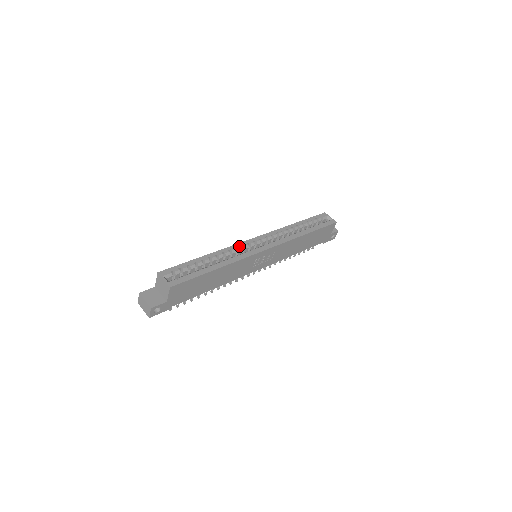
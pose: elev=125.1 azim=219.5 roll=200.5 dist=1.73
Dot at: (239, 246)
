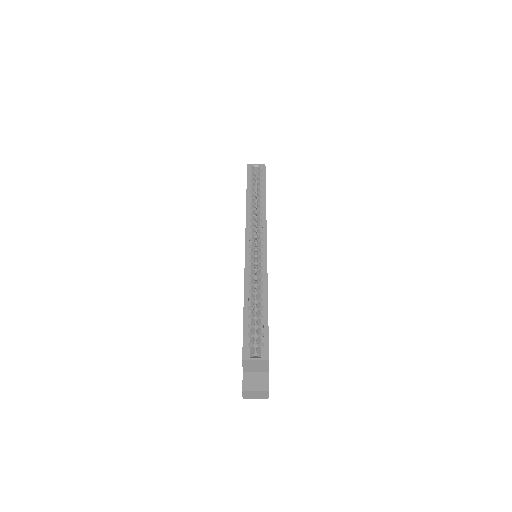
Dot at: (249, 264)
